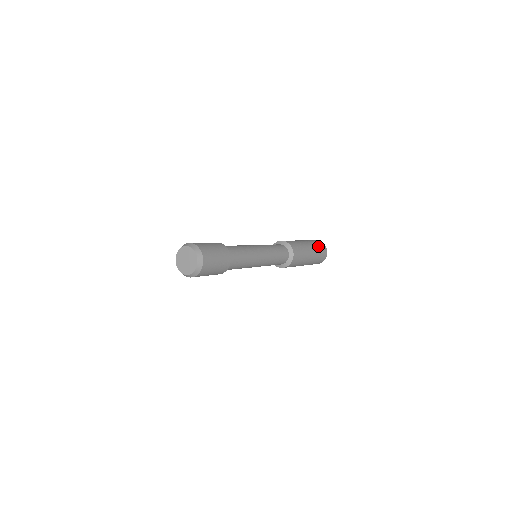
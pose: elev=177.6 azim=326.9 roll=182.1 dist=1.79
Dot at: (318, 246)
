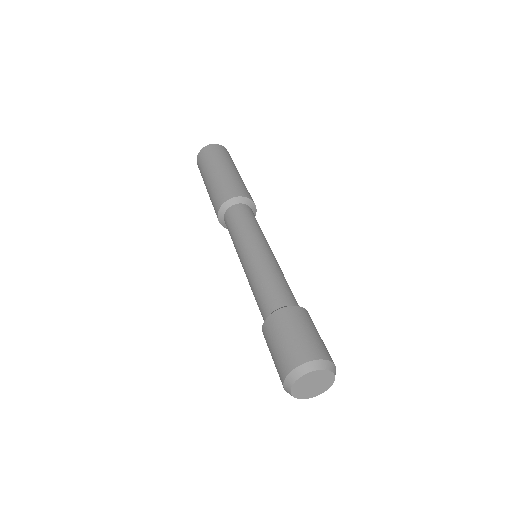
Dot at: (233, 162)
